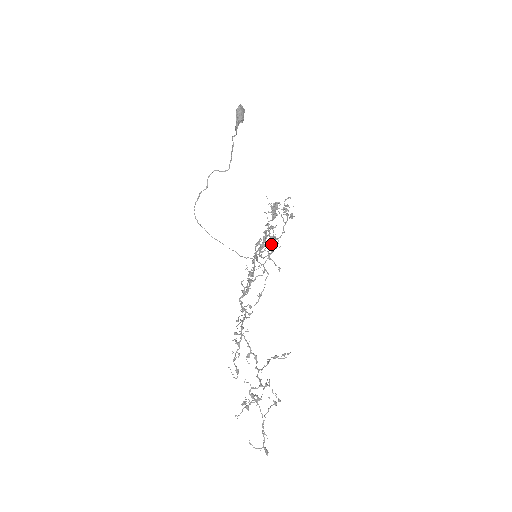
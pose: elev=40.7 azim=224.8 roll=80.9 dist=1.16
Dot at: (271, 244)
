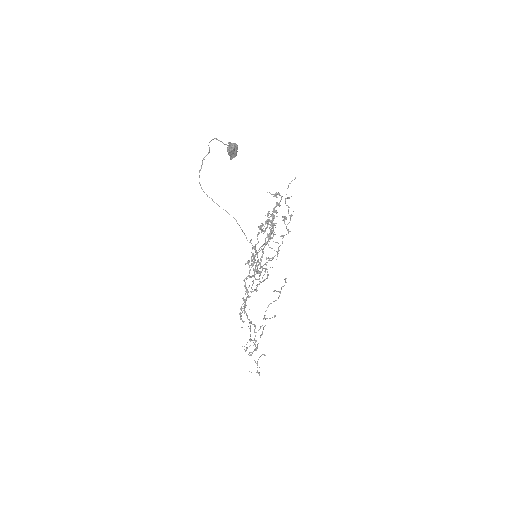
Dot at: occluded
